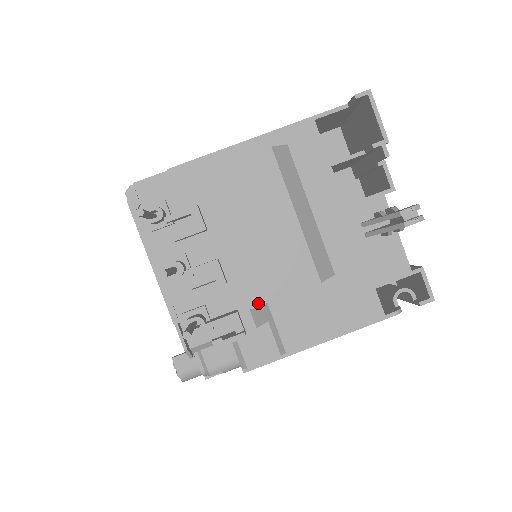
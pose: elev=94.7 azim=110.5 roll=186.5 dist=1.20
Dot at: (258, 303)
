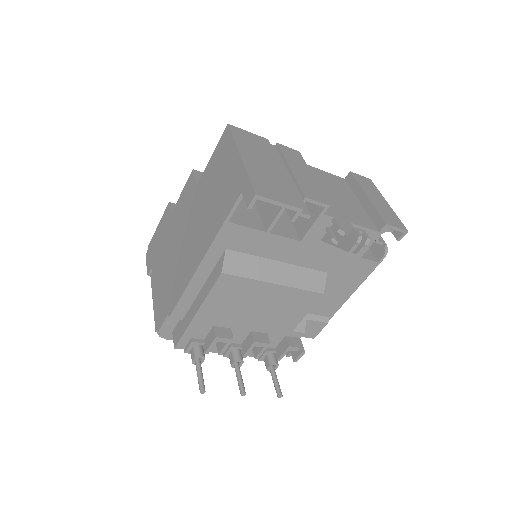
Dot at: (294, 326)
